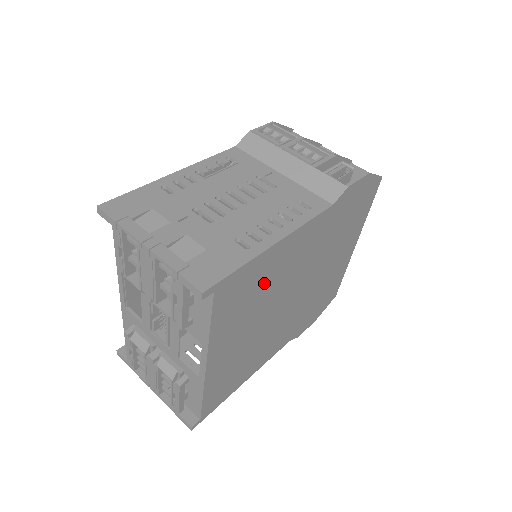
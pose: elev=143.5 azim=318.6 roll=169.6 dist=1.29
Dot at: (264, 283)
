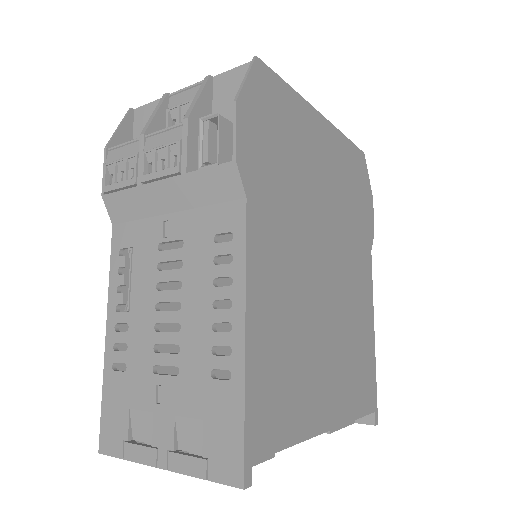
Dot at: (285, 344)
